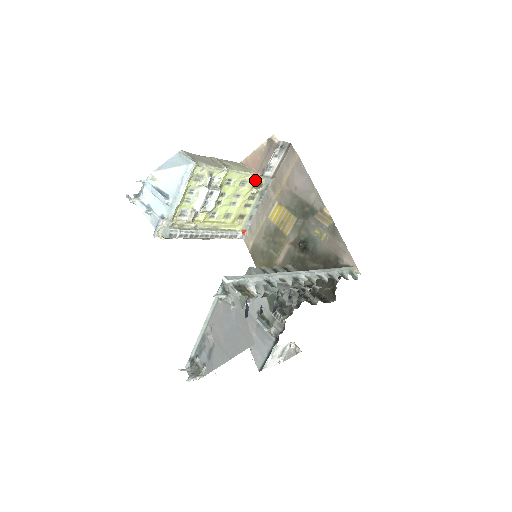
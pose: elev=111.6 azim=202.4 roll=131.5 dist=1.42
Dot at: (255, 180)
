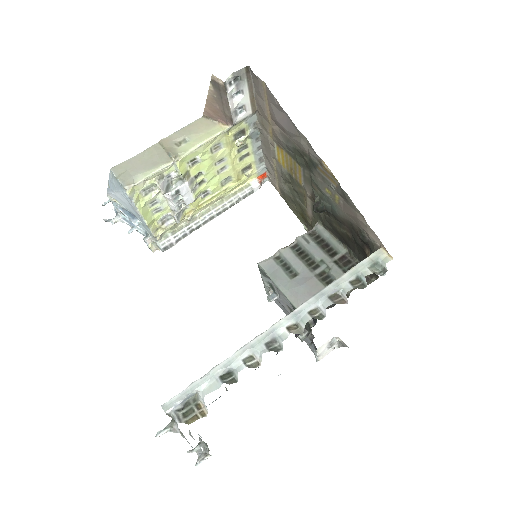
Dot at: (230, 133)
